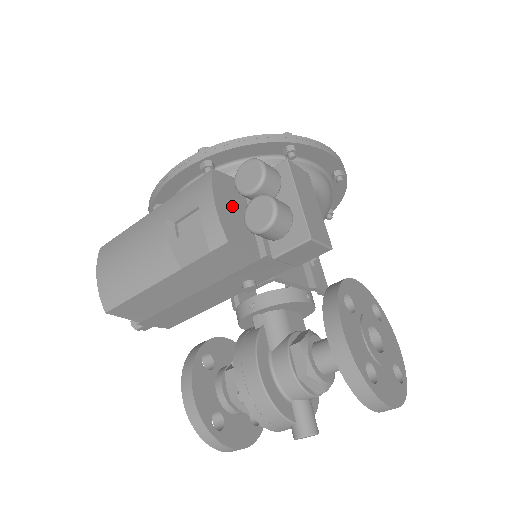
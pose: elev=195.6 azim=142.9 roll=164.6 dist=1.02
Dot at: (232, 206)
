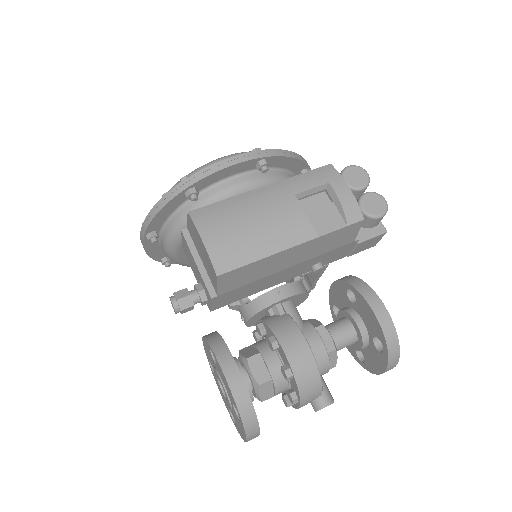
Dot at: occluded
